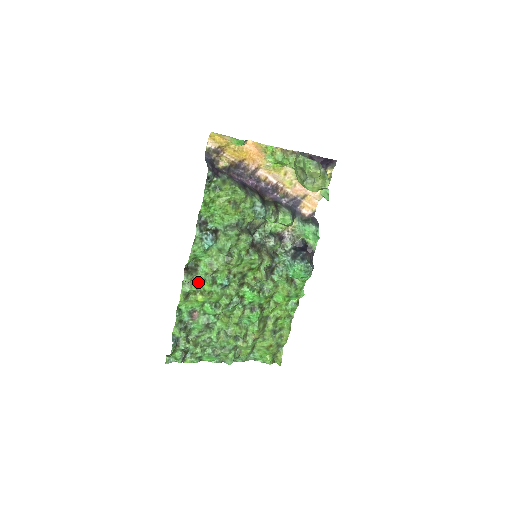
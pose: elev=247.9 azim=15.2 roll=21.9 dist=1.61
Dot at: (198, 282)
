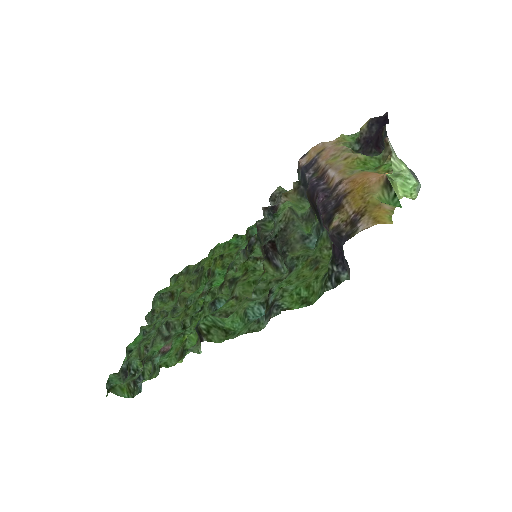
Dot at: occluded
